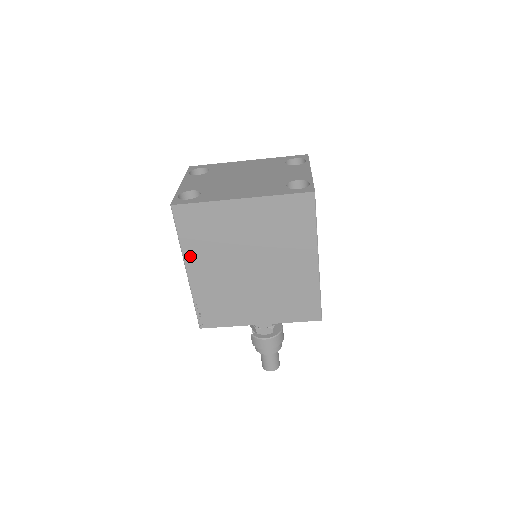
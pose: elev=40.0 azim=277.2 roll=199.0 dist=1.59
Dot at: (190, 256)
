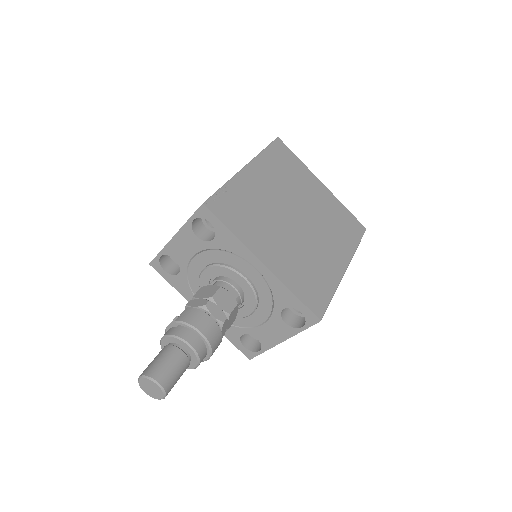
Dot at: (260, 164)
